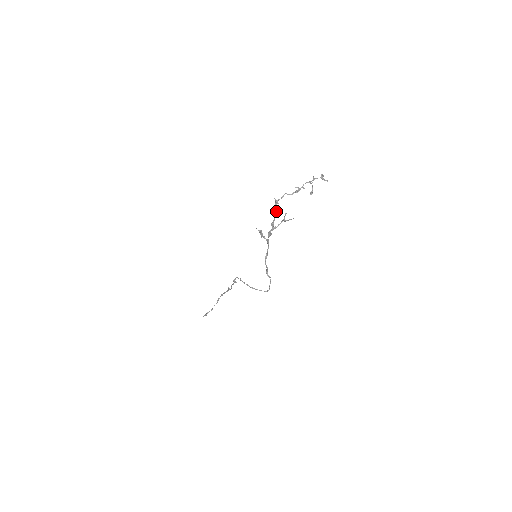
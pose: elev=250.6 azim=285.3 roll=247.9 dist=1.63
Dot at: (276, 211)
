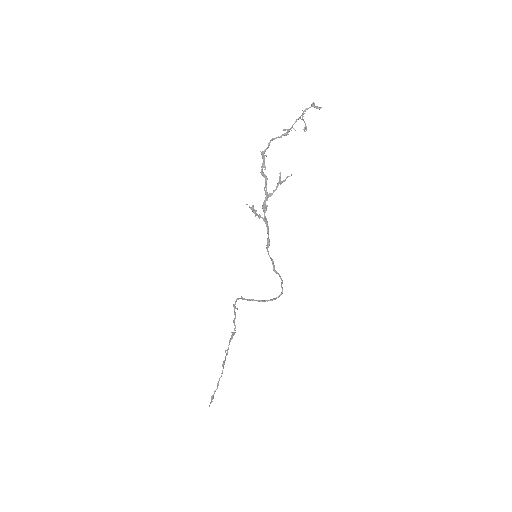
Dot at: occluded
